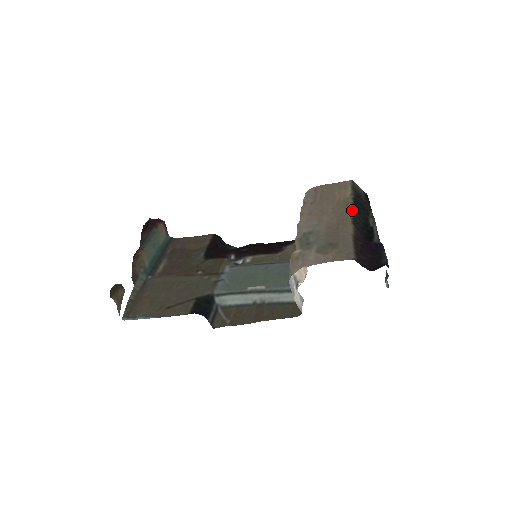
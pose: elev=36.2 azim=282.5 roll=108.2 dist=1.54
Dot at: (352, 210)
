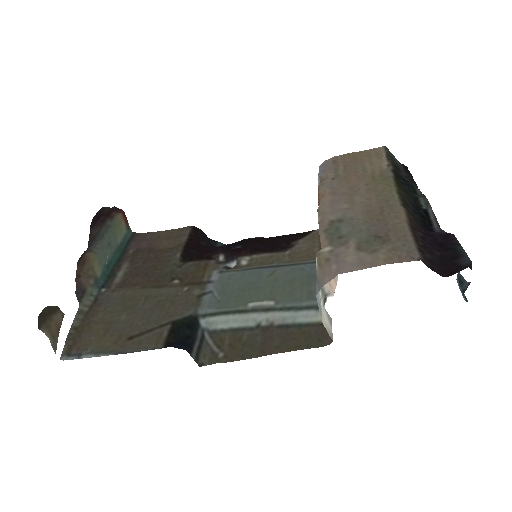
Dot at: (396, 186)
